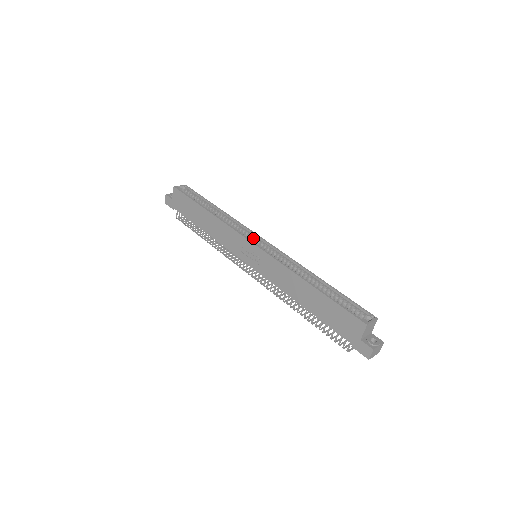
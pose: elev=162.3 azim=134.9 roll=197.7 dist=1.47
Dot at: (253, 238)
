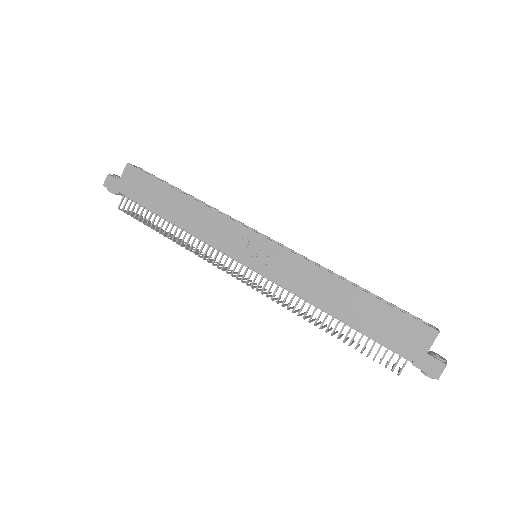
Dot at: occluded
